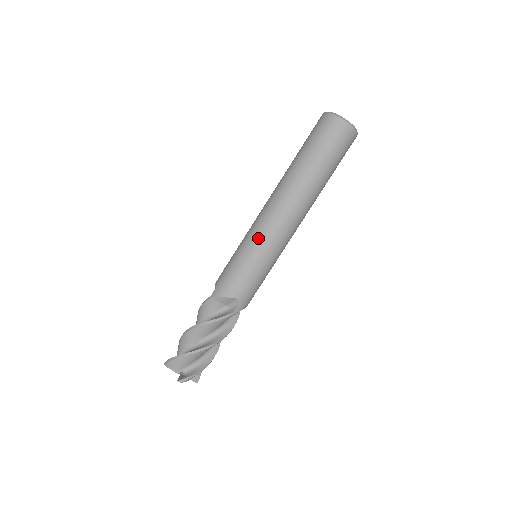
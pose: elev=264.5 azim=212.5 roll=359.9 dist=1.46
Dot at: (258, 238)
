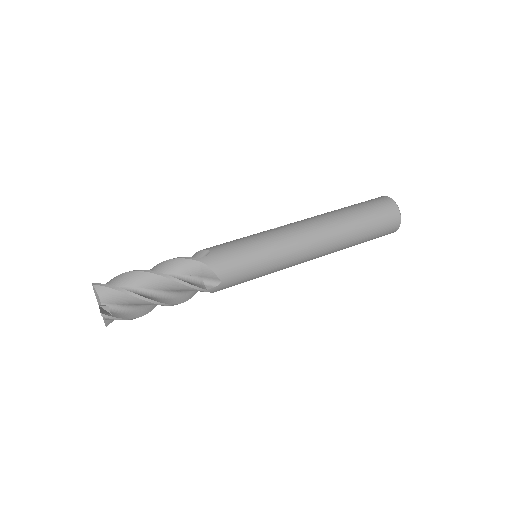
Dot at: occluded
